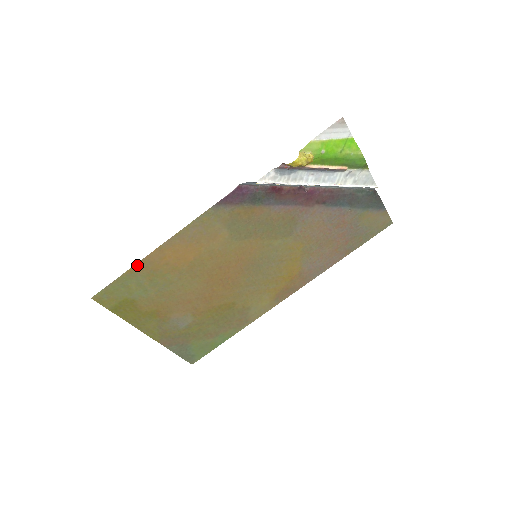
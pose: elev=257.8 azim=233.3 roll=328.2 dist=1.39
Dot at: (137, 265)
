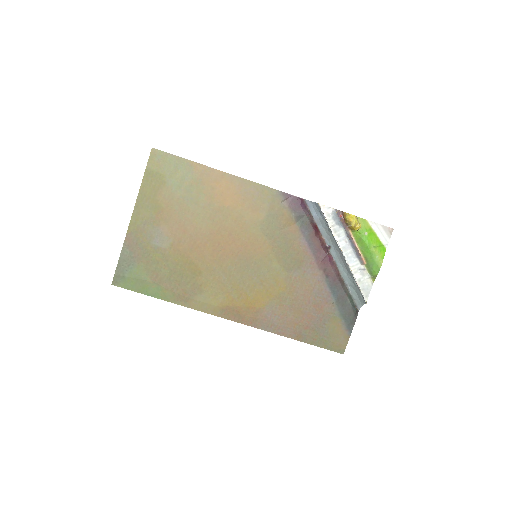
Dot at: (201, 166)
